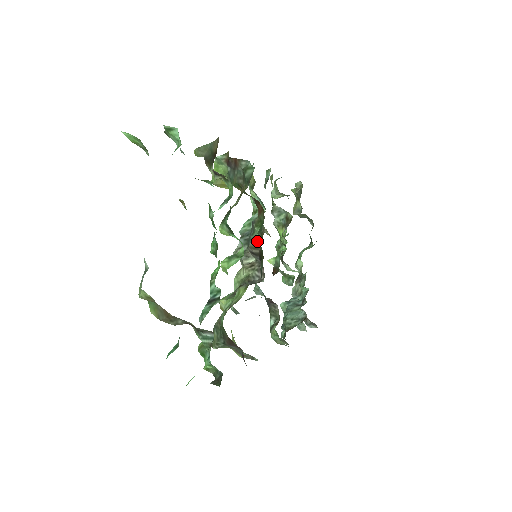
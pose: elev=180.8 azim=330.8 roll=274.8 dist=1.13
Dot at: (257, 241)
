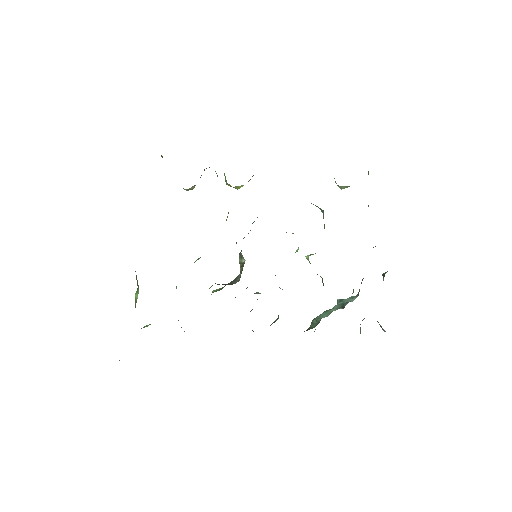
Dot at: occluded
